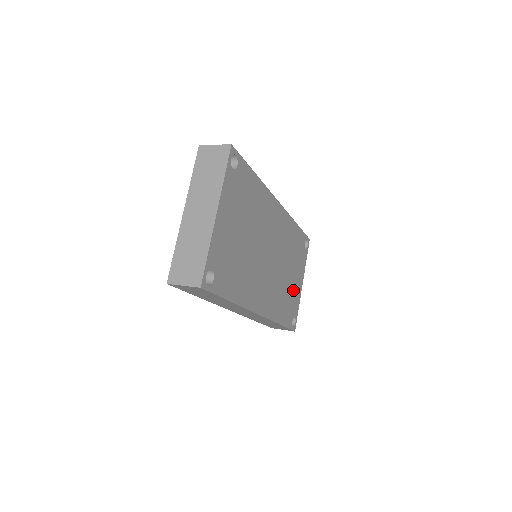
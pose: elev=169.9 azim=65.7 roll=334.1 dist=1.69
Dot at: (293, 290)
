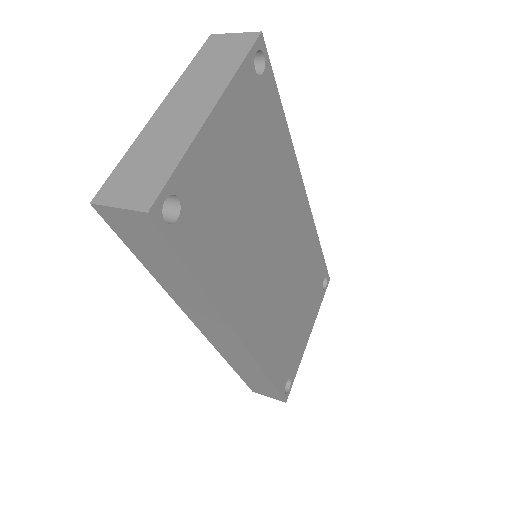
Dot at: (296, 336)
